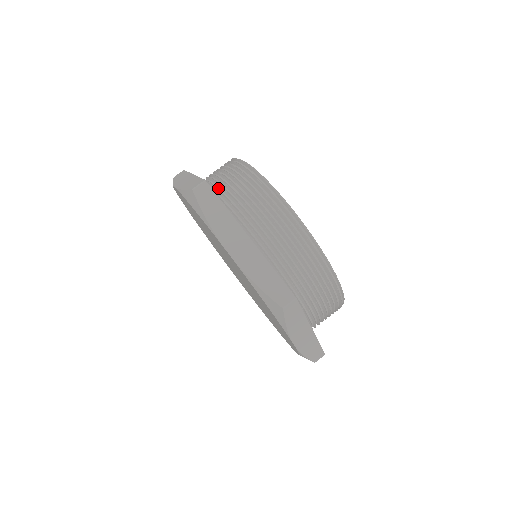
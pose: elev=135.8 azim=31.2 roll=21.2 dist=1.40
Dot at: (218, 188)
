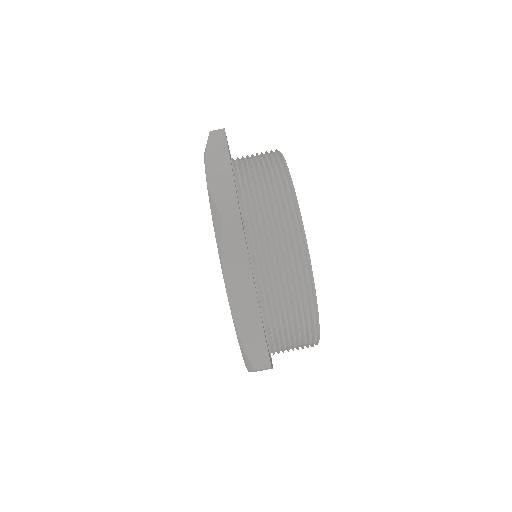
Dot at: (250, 205)
